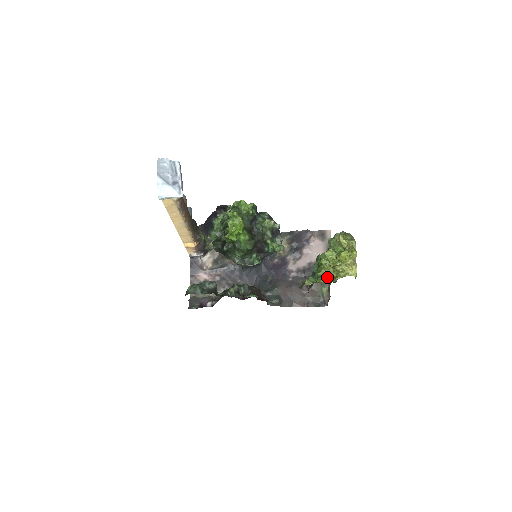
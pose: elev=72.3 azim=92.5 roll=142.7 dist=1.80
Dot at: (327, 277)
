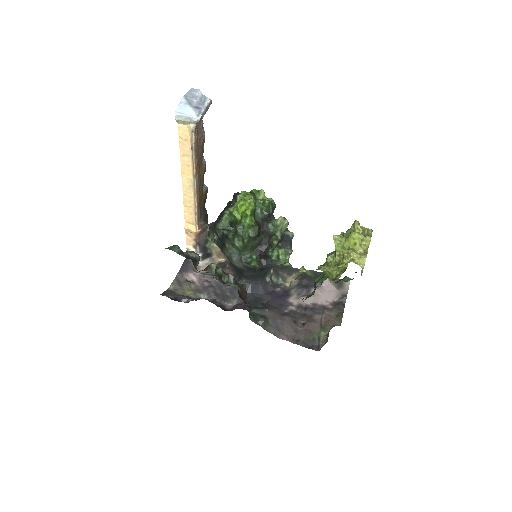
Dot at: (328, 274)
